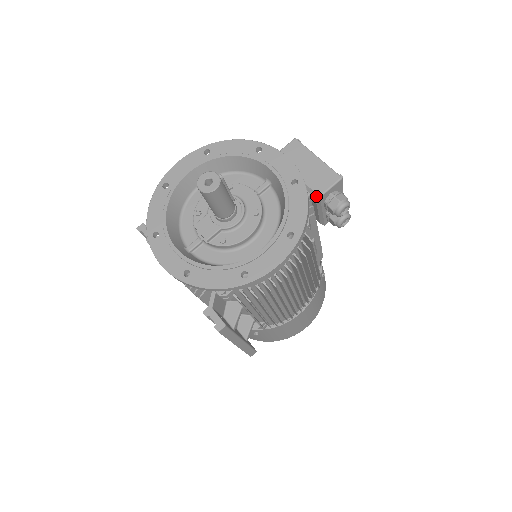
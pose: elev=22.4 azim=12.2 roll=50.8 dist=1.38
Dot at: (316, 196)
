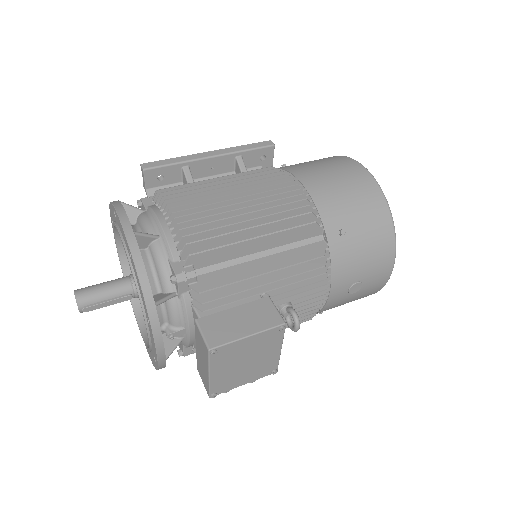
Dot at: occluded
